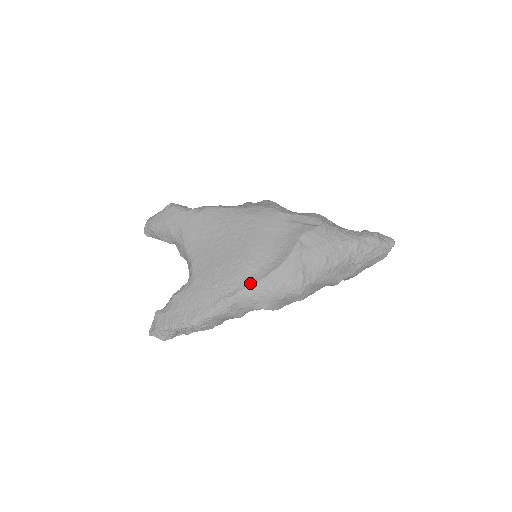
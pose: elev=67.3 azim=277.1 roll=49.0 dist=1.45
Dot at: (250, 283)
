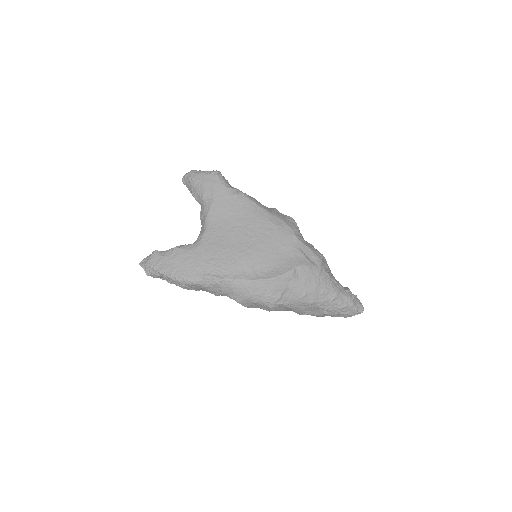
Dot at: (239, 277)
